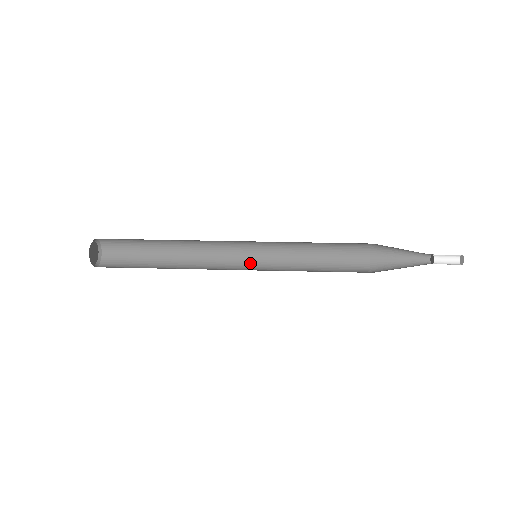
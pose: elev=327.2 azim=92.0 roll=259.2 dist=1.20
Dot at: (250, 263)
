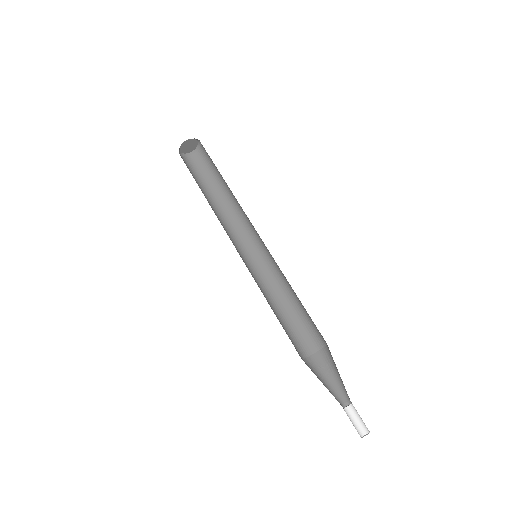
Dot at: (257, 254)
